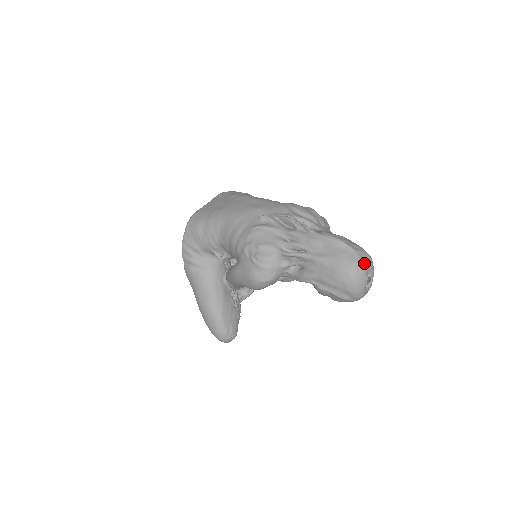
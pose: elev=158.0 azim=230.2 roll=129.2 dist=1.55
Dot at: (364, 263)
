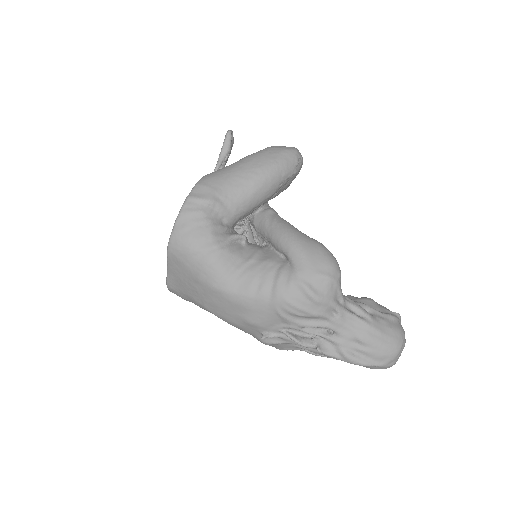
Dot at: (394, 364)
